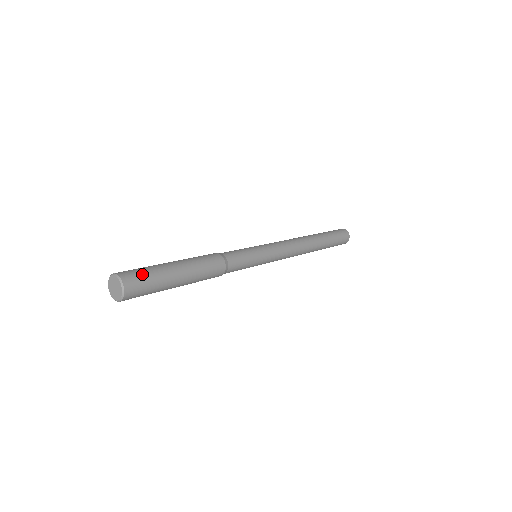
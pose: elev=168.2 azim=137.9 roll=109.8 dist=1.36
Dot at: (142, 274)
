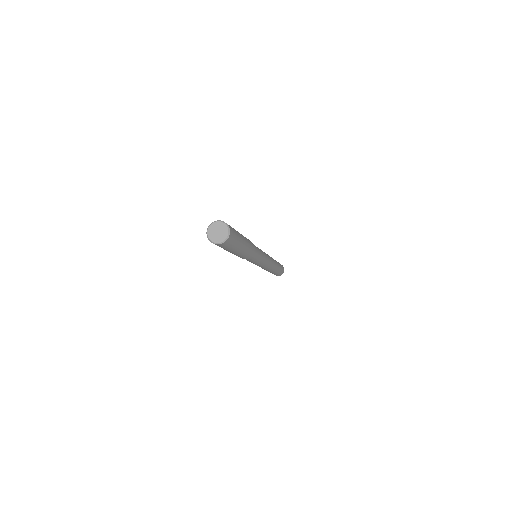
Dot at: (234, 229)
